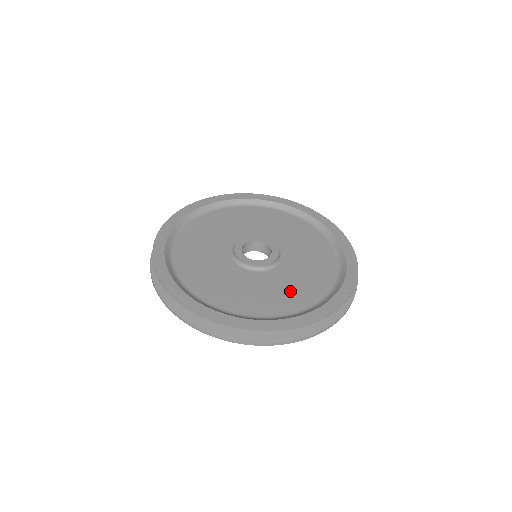
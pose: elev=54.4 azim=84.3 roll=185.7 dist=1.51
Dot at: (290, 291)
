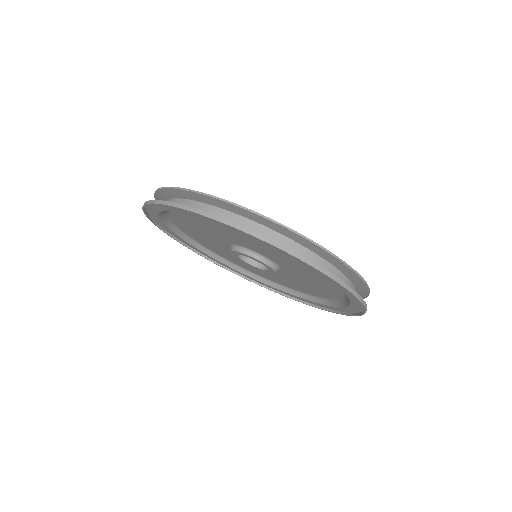
Dot at: occluded
